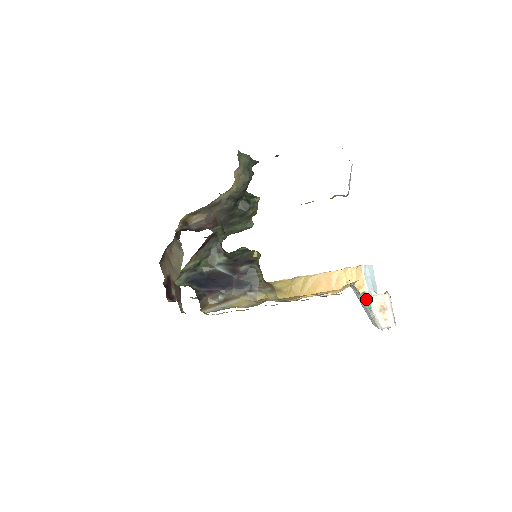
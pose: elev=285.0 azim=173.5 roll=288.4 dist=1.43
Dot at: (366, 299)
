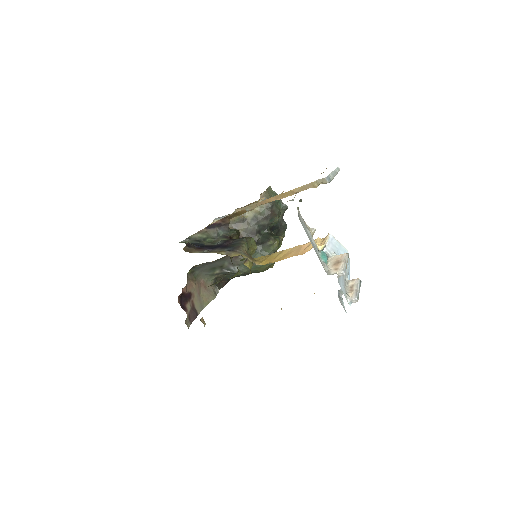
Dot at: (322, 252)
